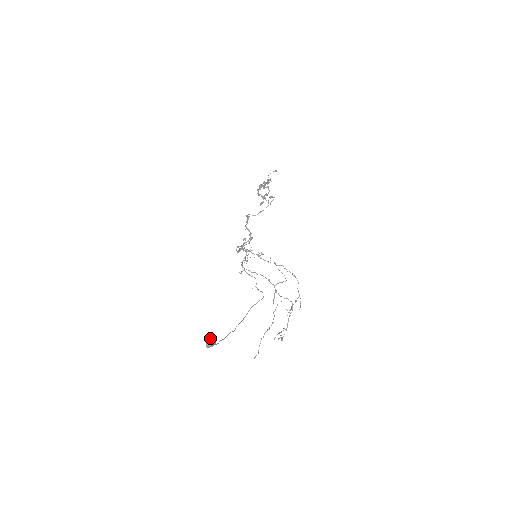
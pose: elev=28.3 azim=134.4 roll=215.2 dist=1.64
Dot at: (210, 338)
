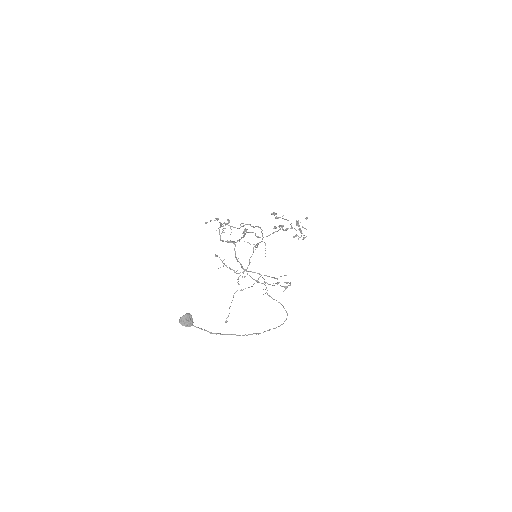
Dot at: occluded
